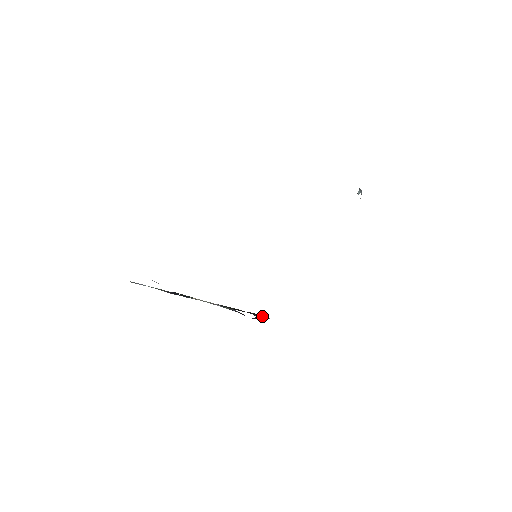
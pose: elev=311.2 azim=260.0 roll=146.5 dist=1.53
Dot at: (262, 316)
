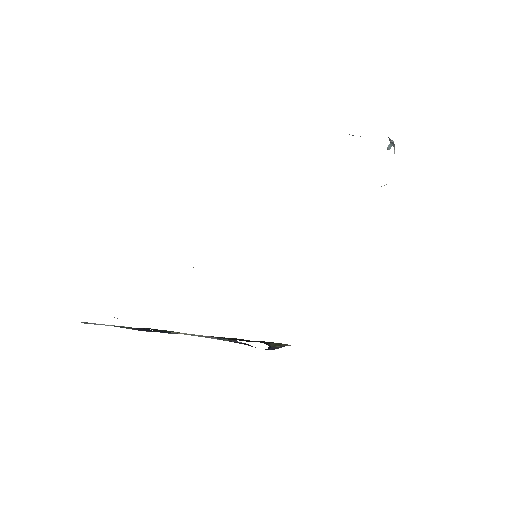
Dot at: (279, 344)
